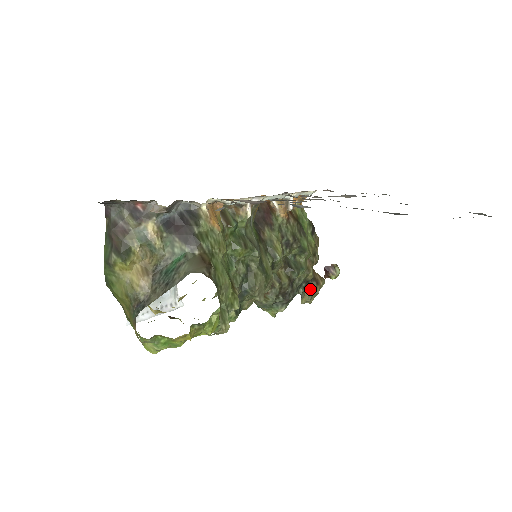
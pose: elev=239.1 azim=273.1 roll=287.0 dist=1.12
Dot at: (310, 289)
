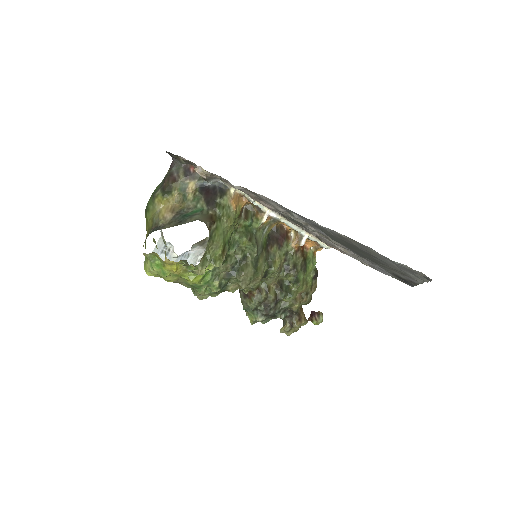
Dot at: (292, 321)
